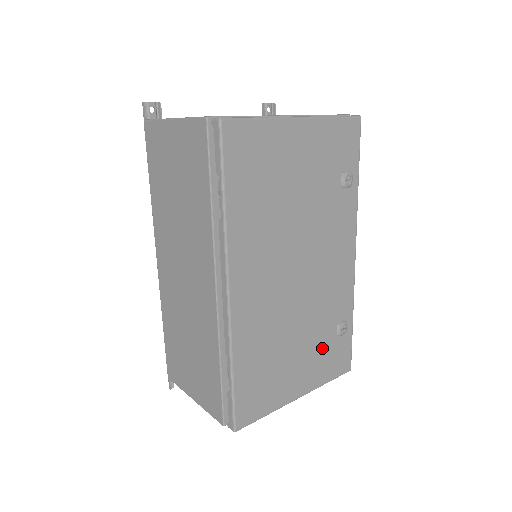
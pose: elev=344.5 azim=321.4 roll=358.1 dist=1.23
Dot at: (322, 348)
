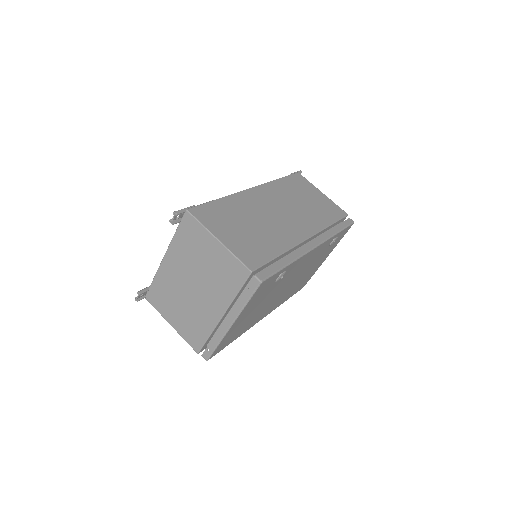
Dot at: (326, 252)
